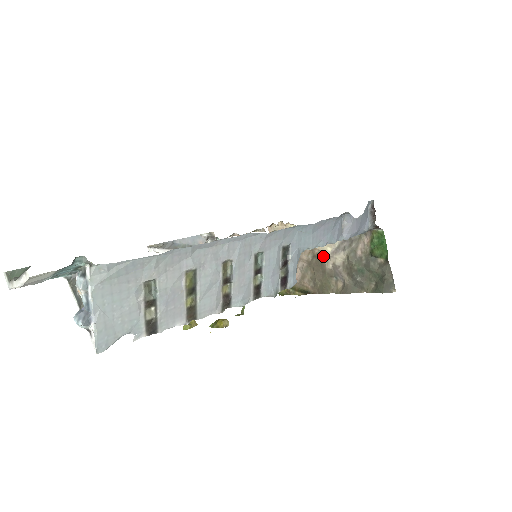
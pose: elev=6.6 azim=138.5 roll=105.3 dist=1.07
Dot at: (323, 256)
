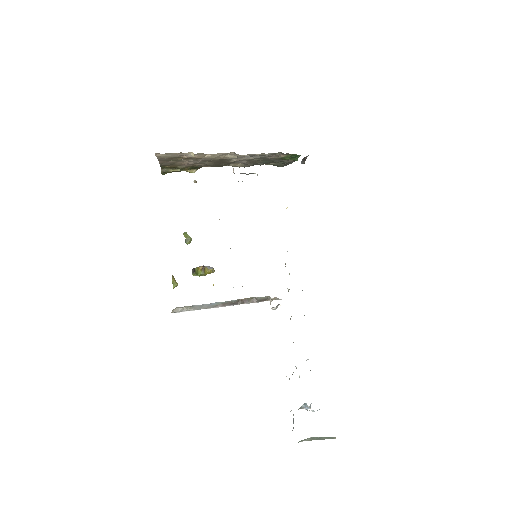
Dot at: (229, 160)
